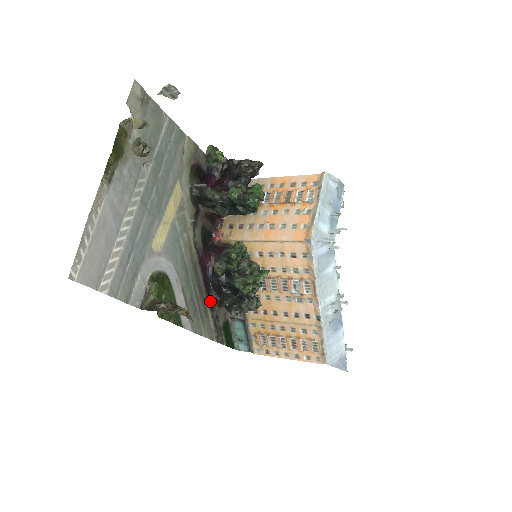
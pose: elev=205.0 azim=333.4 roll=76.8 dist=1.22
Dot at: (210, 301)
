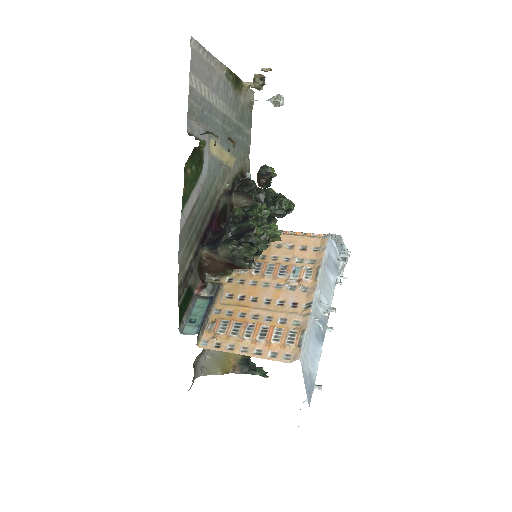
Dot at: (199, 248)
